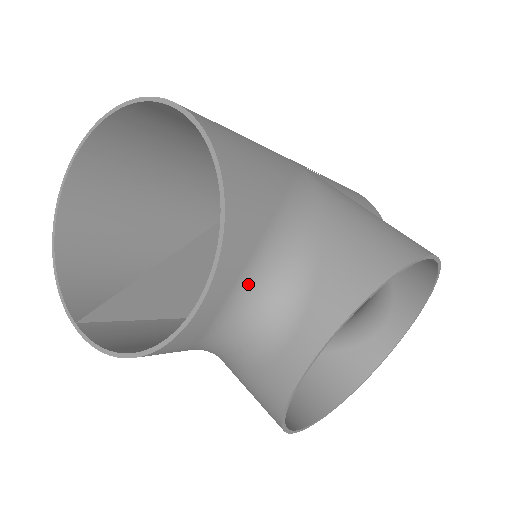
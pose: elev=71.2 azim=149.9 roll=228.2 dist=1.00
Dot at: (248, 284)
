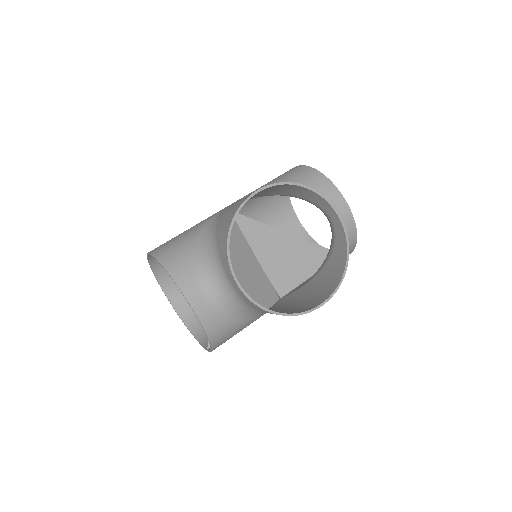
Dot at: (204, 282)
